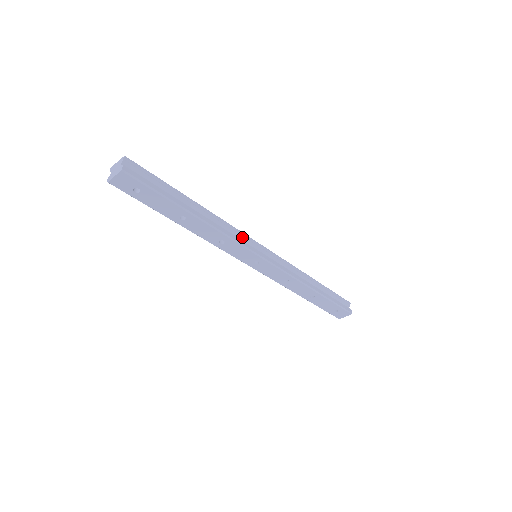
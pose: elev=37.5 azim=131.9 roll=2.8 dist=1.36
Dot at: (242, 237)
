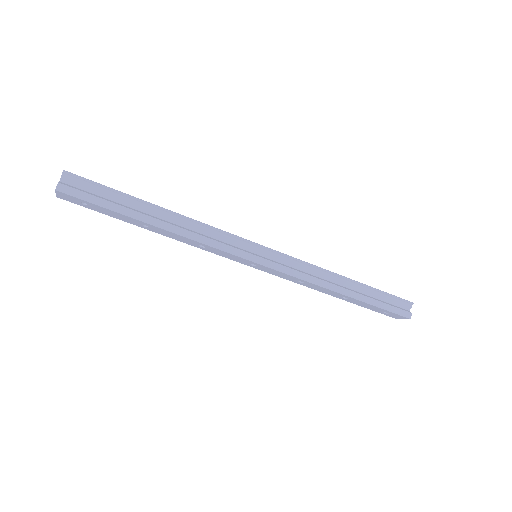
Dot at: (229, 239)
